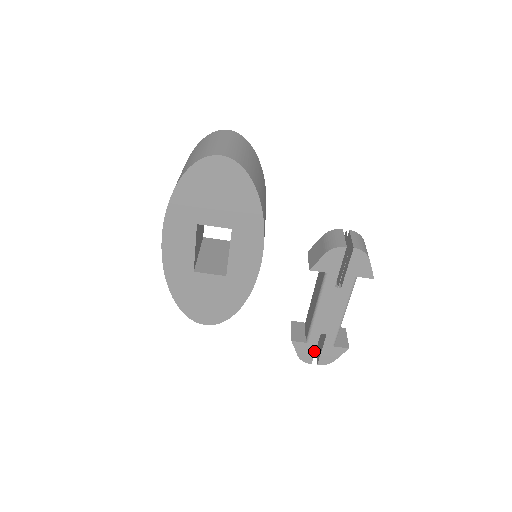
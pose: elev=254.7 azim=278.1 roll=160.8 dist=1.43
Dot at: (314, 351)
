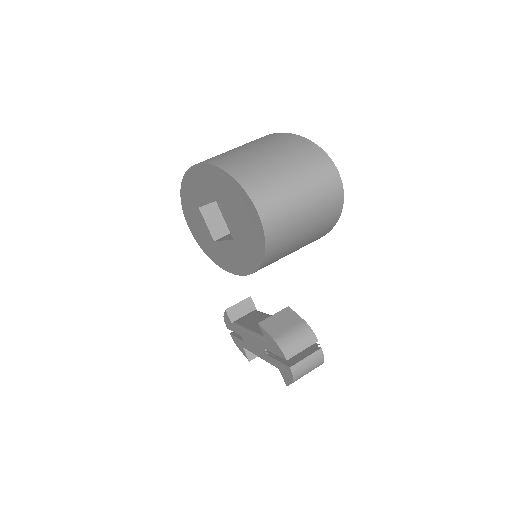
Dot at: (233, 330)
